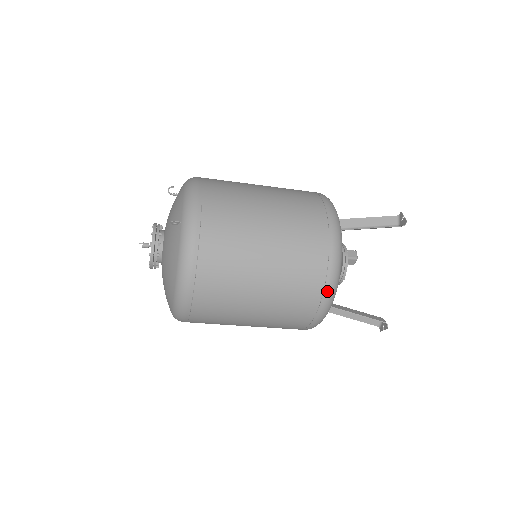
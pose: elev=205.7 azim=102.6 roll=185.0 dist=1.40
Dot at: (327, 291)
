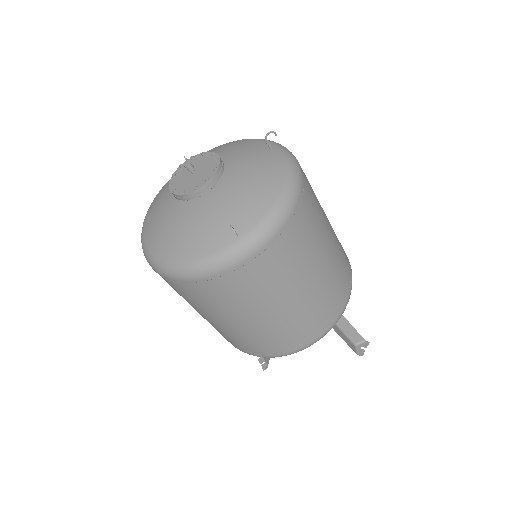
Dot at: (262, 356)
